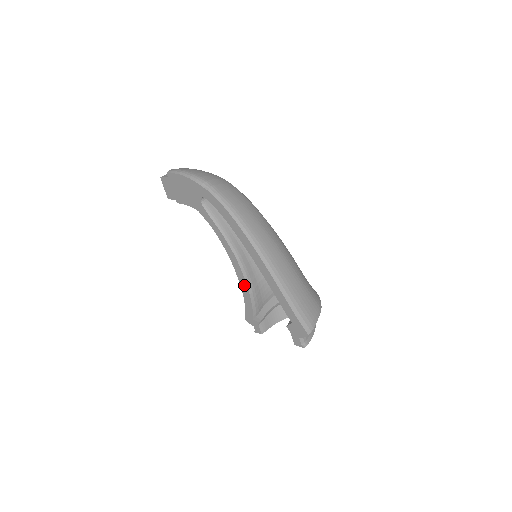
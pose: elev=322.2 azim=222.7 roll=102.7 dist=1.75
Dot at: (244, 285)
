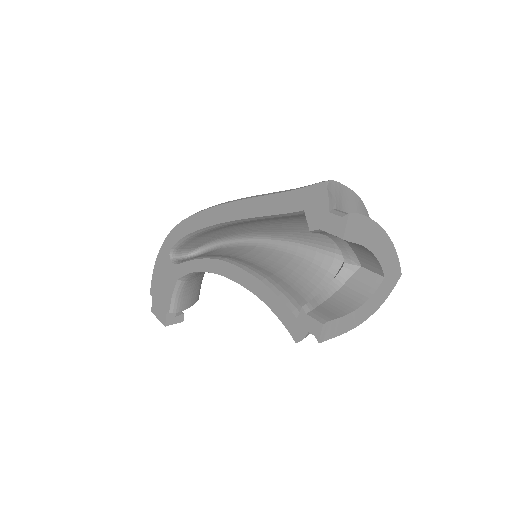
Dot at: (249, 280)
